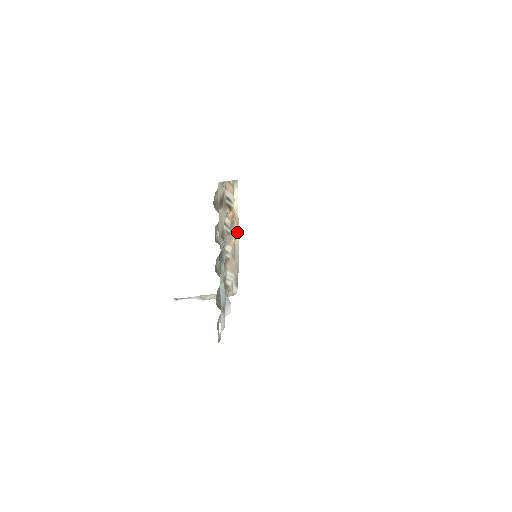
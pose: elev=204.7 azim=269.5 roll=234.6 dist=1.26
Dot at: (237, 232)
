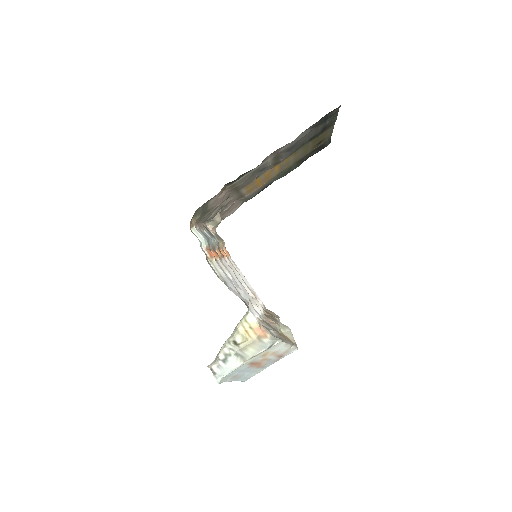
Dot at: occluded
